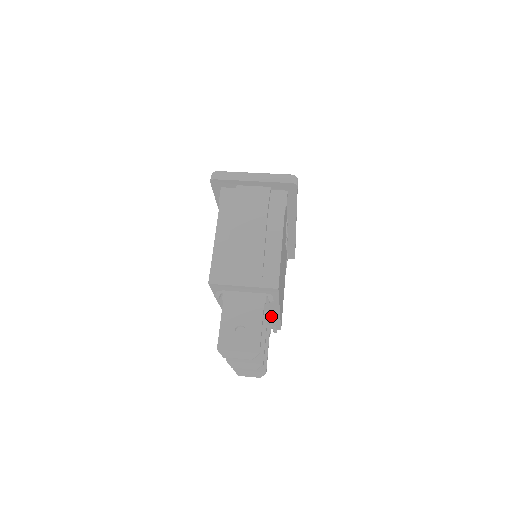
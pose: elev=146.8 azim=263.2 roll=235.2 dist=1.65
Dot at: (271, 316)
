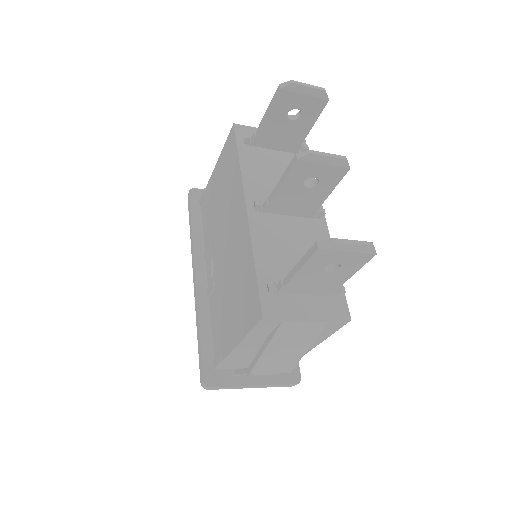
Dot at: occluded
